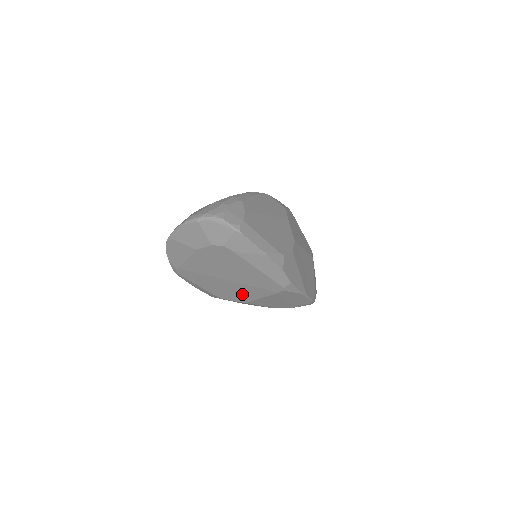
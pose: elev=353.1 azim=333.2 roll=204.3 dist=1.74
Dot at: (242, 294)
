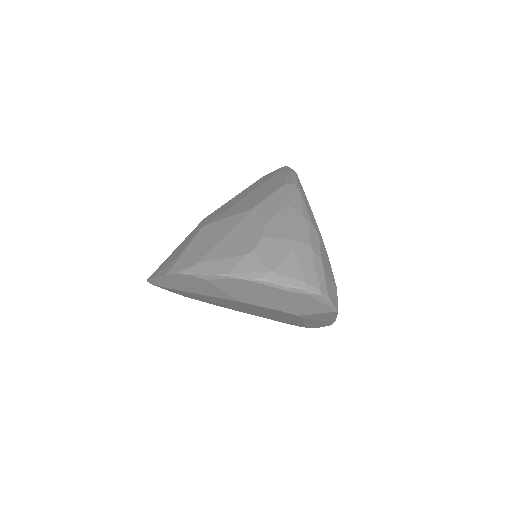
Dot at: occluded
